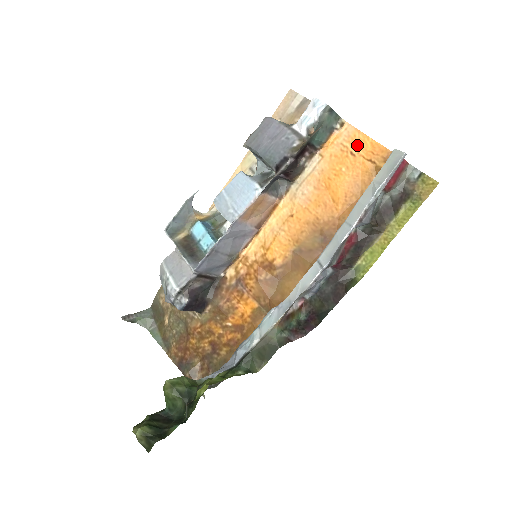
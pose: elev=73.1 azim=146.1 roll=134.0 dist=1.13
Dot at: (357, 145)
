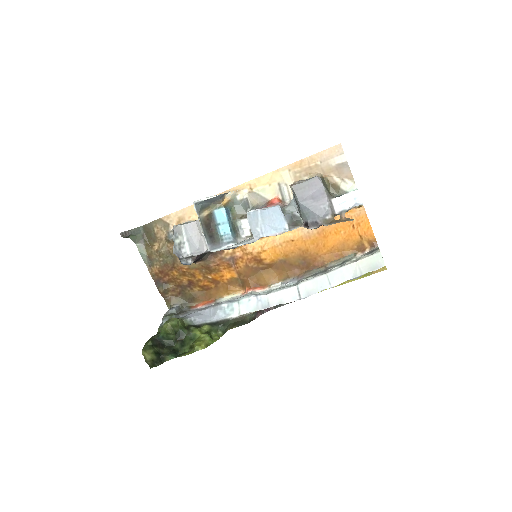
Dot at: (360, 223)
